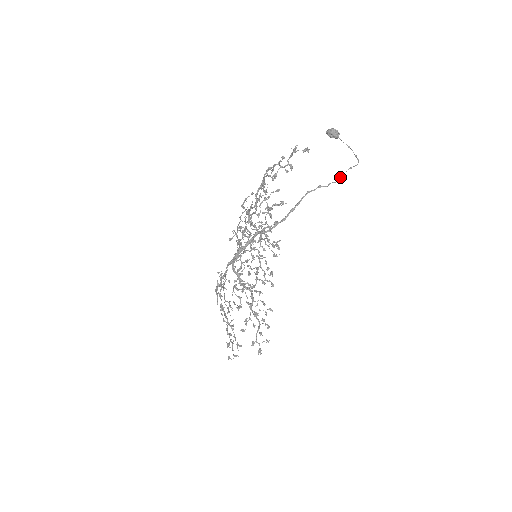
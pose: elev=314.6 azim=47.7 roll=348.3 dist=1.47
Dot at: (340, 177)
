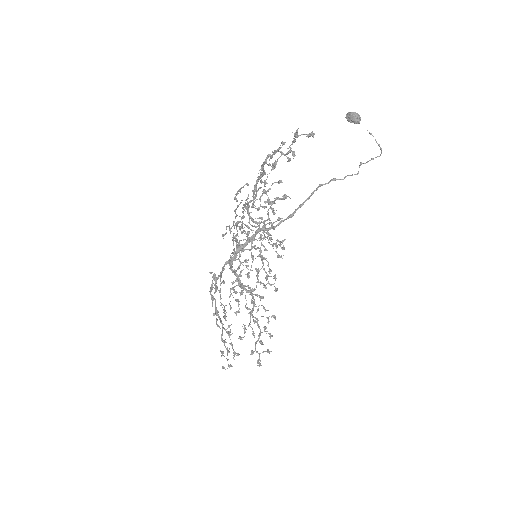
Dot at: occluded
